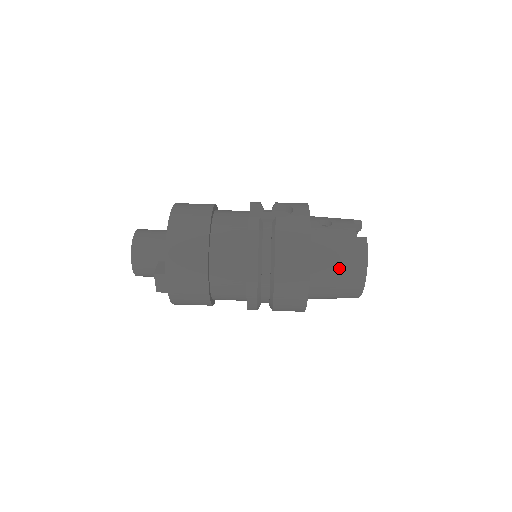
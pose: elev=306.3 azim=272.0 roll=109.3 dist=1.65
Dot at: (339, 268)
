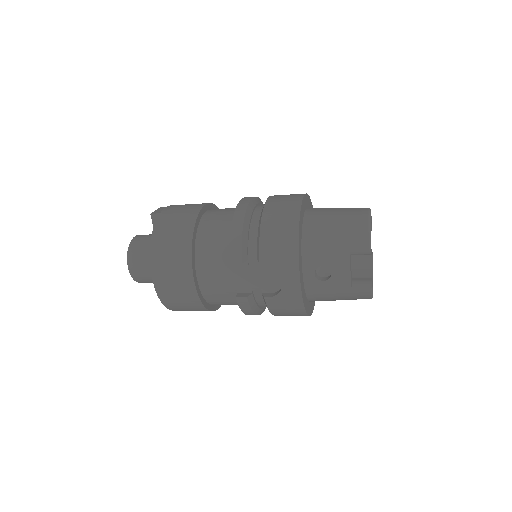
Dot at: occluded
